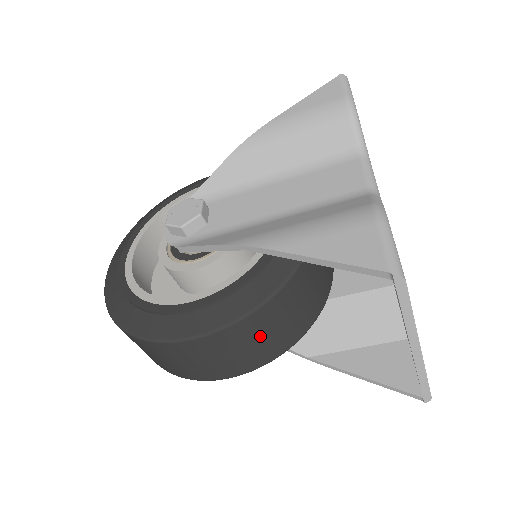
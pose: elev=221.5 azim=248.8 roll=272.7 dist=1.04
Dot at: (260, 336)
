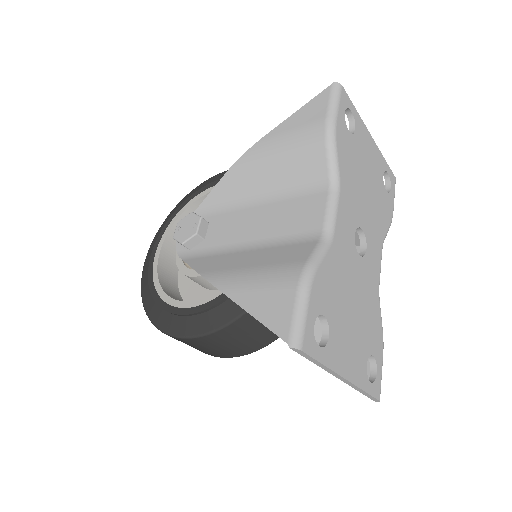
Dot at: (240, 338)
